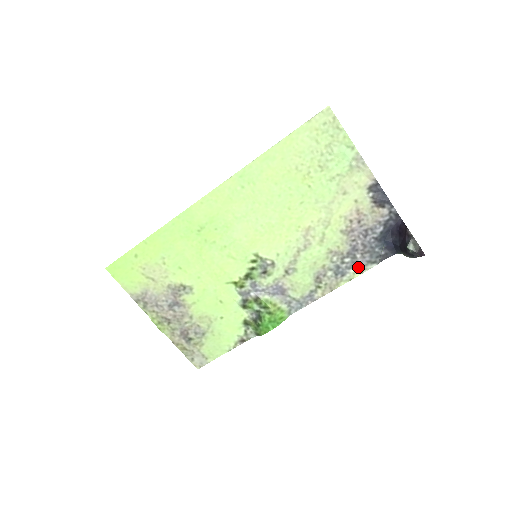
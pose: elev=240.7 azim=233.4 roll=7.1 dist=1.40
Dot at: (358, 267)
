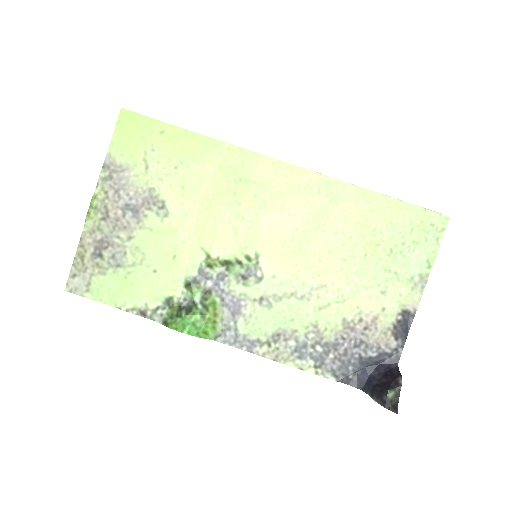
Dot at: (320, 365)
